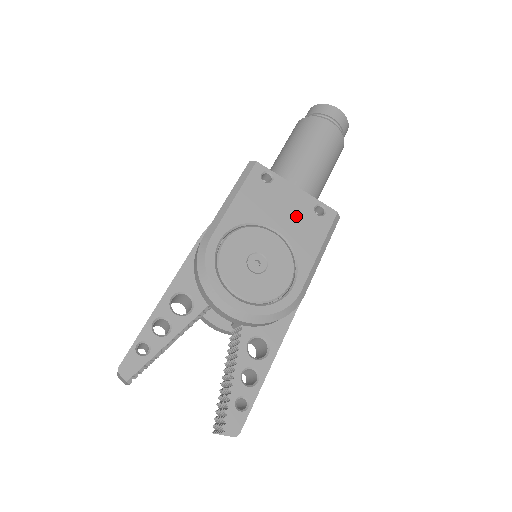
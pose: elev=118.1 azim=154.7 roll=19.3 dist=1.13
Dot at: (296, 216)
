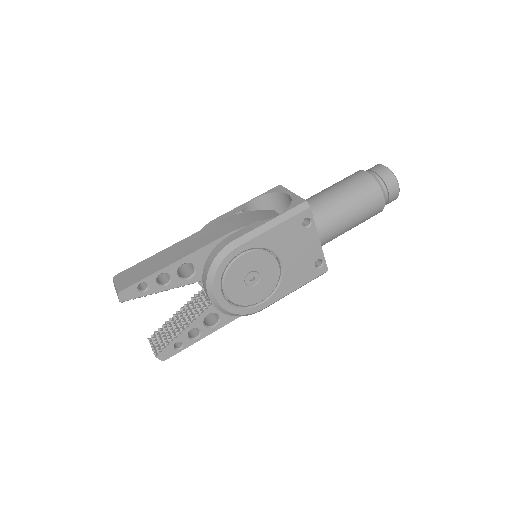
Dot at: (301, 260)
